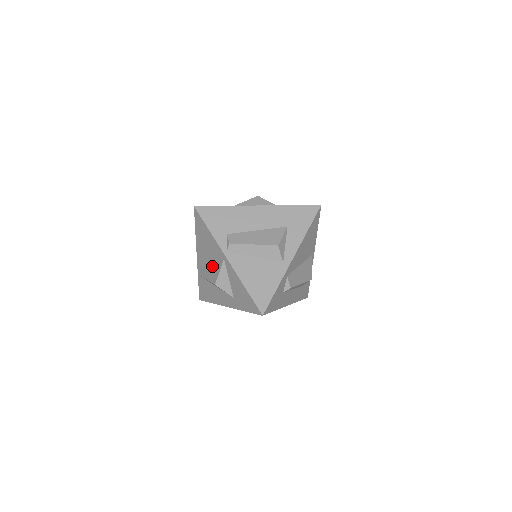
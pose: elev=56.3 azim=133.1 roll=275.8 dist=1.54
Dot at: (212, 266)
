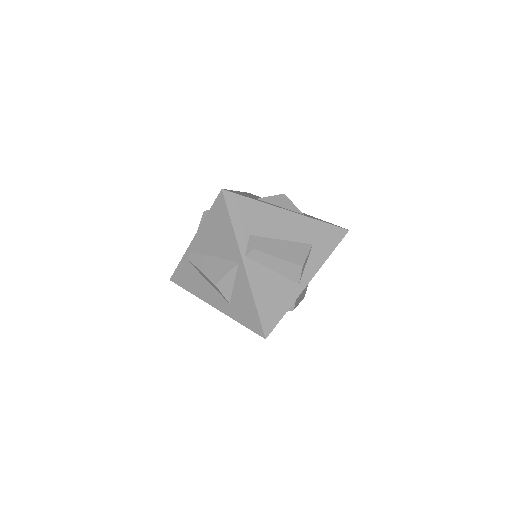
Dot at: (215, 261)
